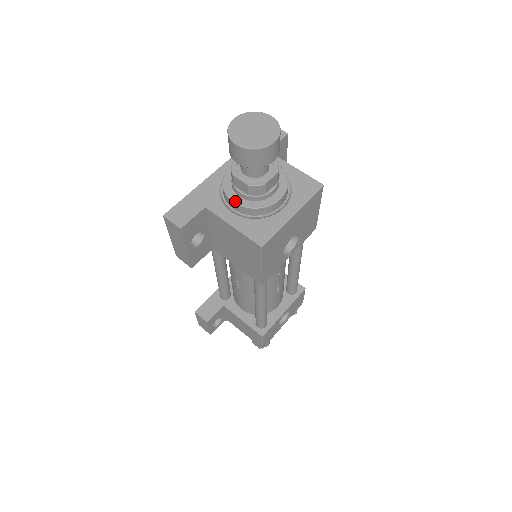
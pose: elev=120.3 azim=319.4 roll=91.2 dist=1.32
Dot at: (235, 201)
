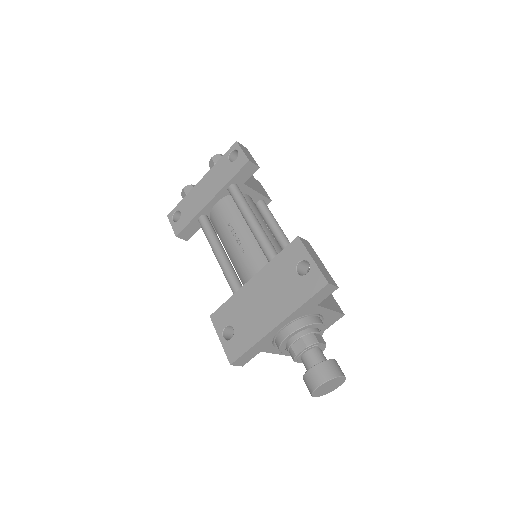
Dot at: (286, 353)
